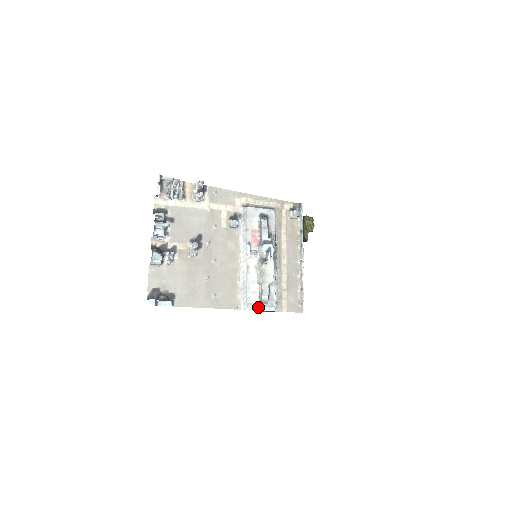
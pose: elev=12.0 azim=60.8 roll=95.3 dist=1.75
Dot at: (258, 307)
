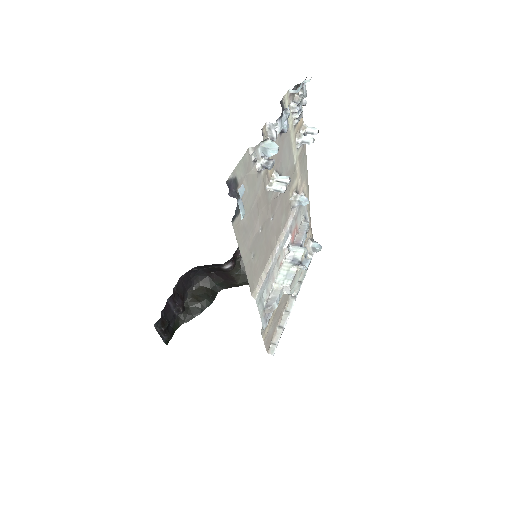
Dot at: (262, 311)
